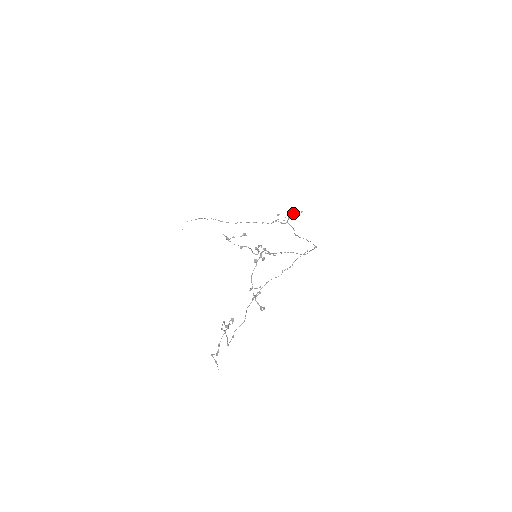
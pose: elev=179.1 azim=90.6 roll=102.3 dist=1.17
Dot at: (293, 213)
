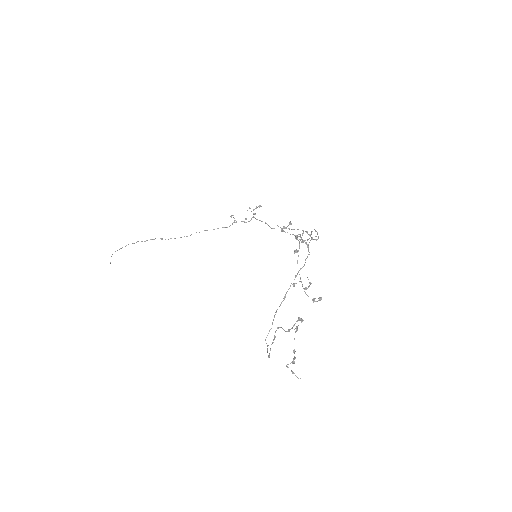
Dot at: (253, 209)
